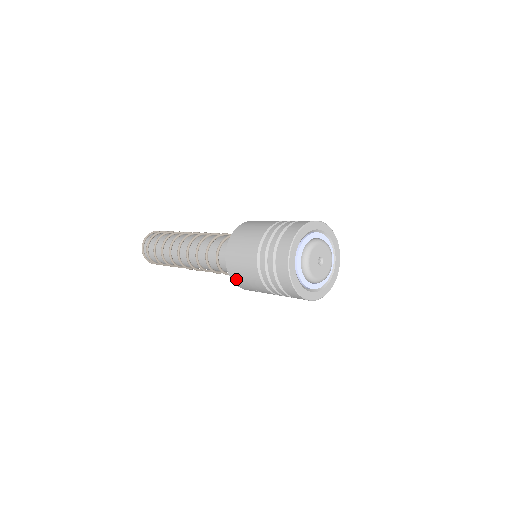
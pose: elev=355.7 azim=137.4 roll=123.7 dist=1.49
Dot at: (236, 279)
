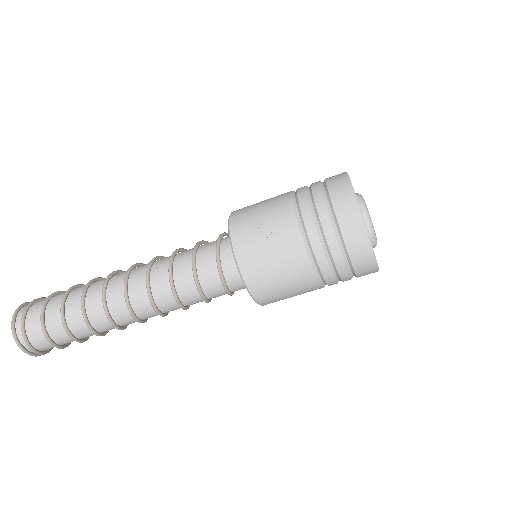
Dot at: (240, 218)
